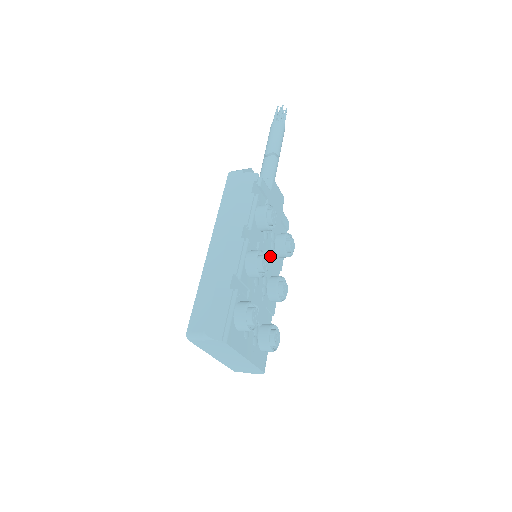
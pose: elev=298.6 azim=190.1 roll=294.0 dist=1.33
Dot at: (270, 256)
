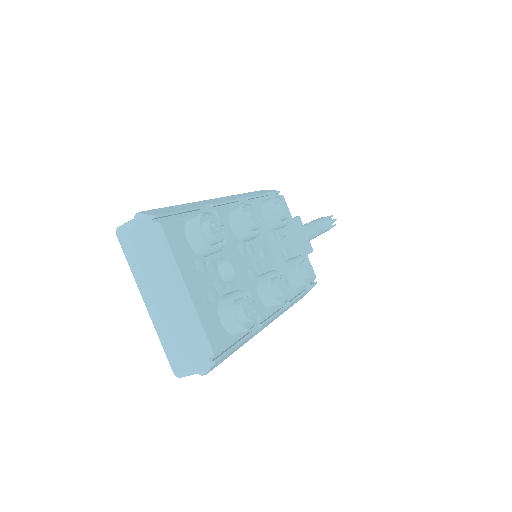
Dot at: (274, 261)
